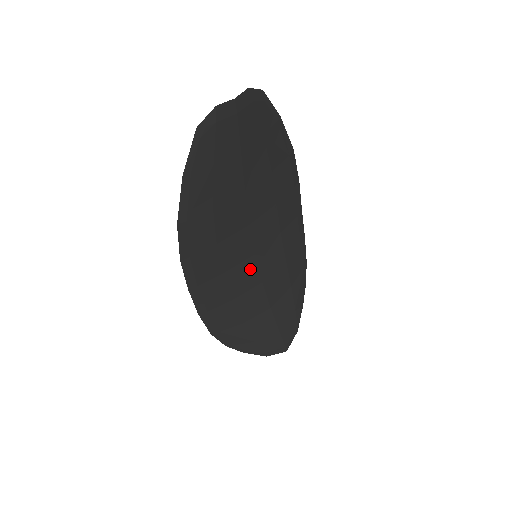
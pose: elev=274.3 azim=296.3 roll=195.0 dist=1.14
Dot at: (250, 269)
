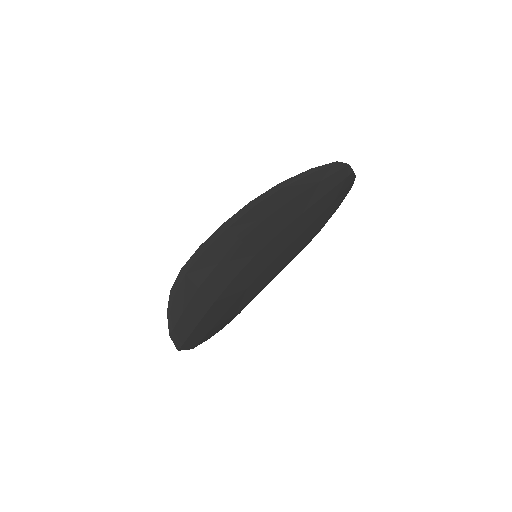
Dot at: (244, 260)
